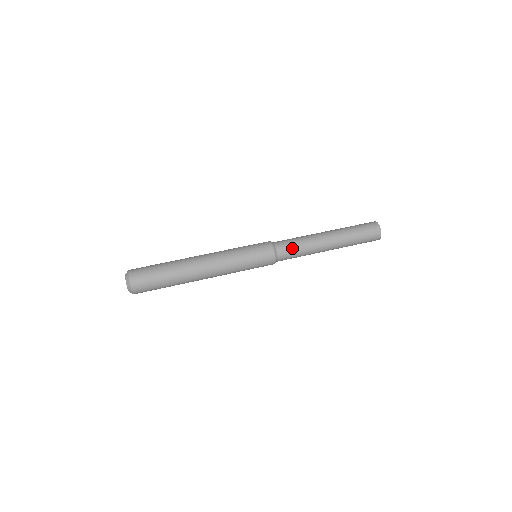
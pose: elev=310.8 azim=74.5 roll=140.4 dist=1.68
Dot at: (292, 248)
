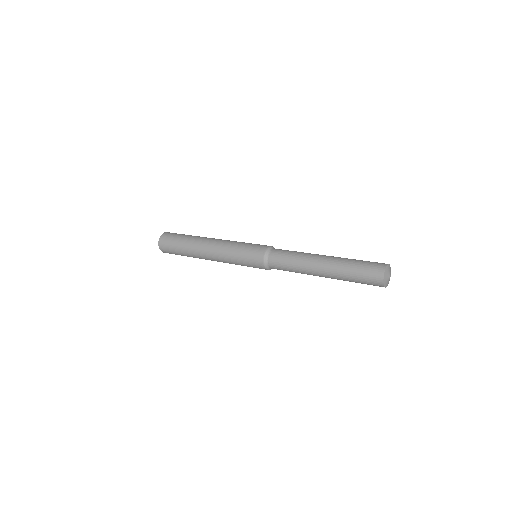
Dot at: occluded
